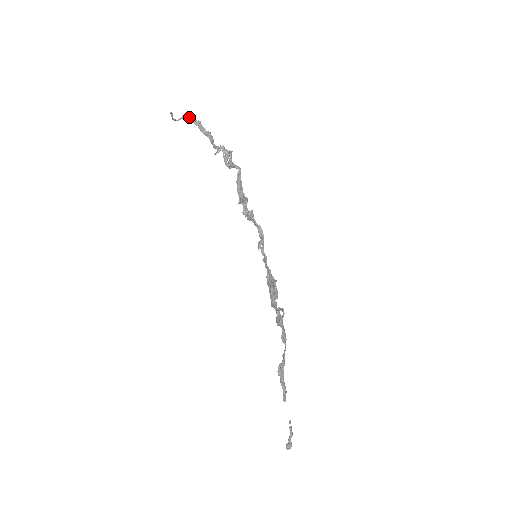
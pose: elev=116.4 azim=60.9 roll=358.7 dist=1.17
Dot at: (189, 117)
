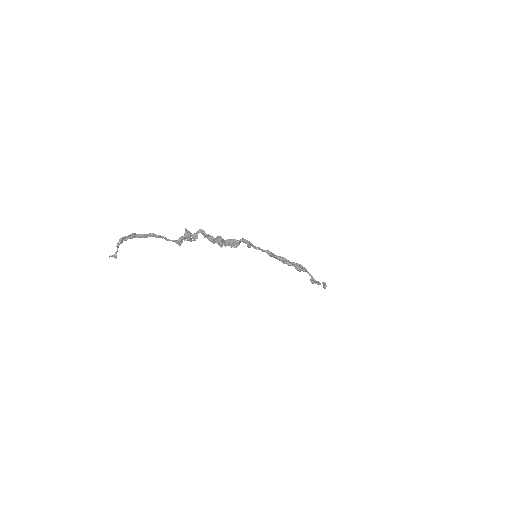
Dot at: (121, 240)
